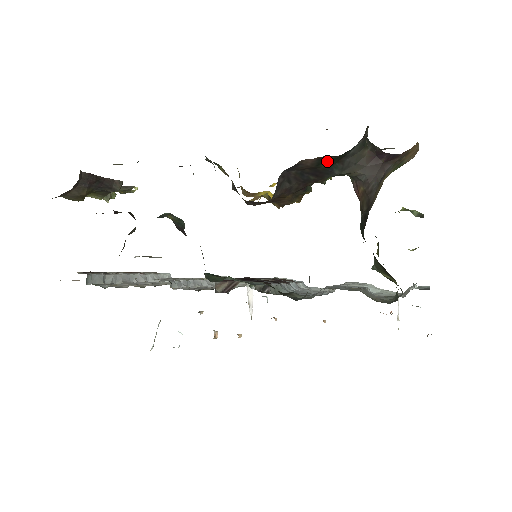
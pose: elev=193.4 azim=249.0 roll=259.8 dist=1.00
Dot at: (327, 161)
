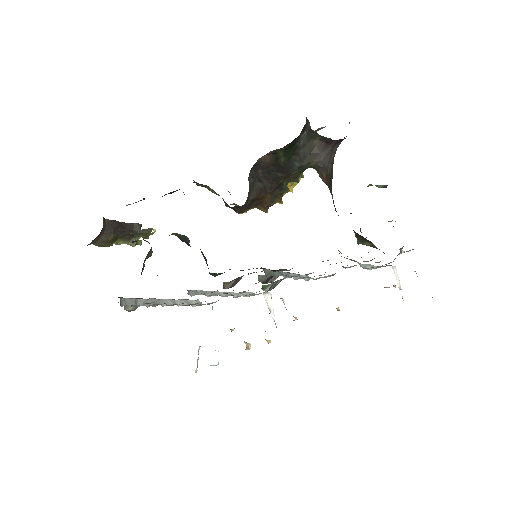
Dot at: (282, 155)
